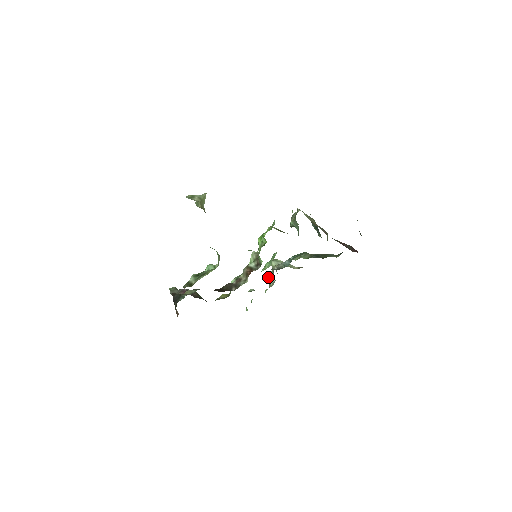
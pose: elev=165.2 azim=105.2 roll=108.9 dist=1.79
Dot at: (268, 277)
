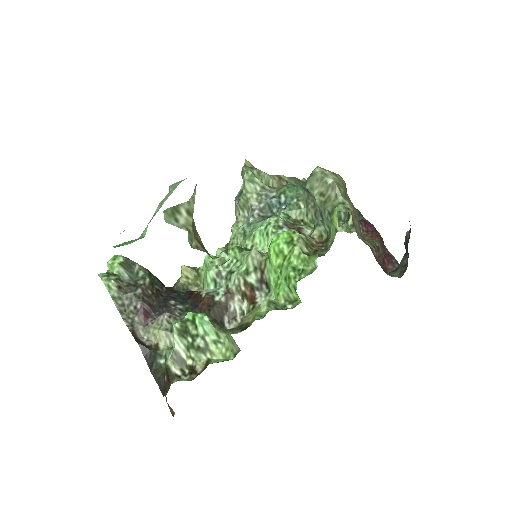
Dot at: (248, 233)
